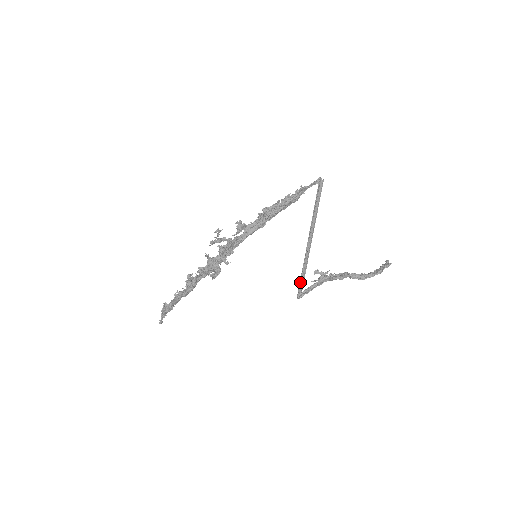
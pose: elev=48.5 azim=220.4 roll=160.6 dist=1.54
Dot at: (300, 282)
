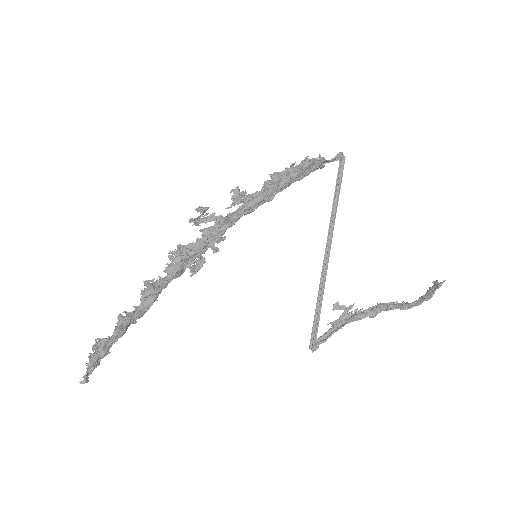
Dot at: (314, 321)
